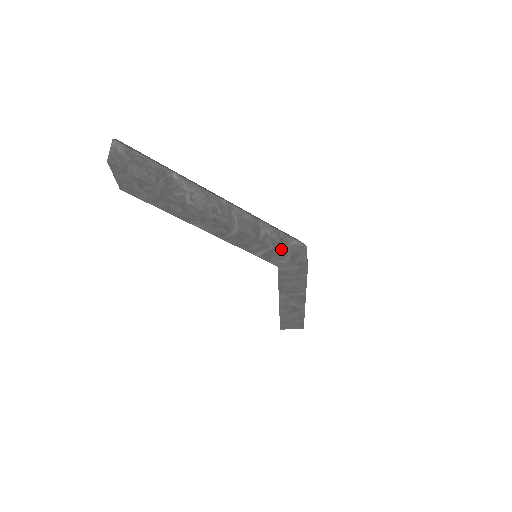
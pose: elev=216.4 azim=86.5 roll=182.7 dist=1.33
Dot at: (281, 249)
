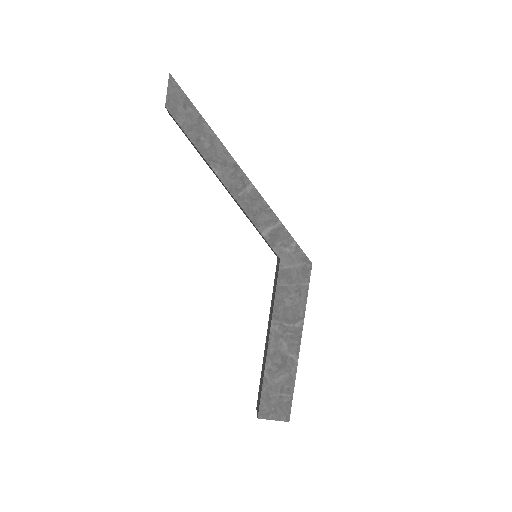
Dot at: (288, 232)
